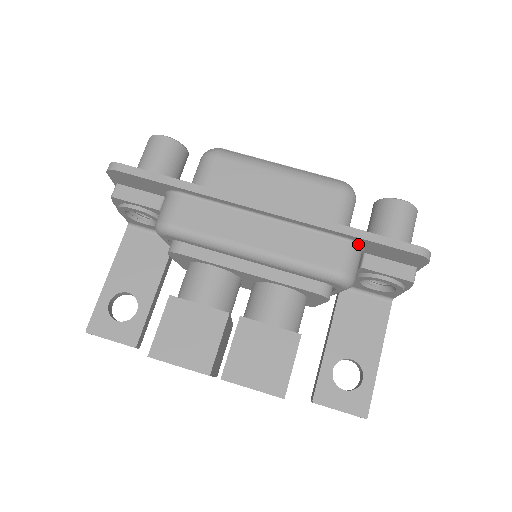
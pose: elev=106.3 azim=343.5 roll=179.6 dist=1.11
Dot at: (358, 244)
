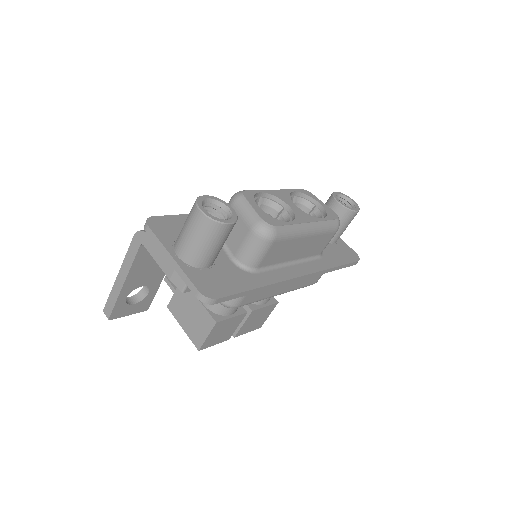
Dot at: occluded
